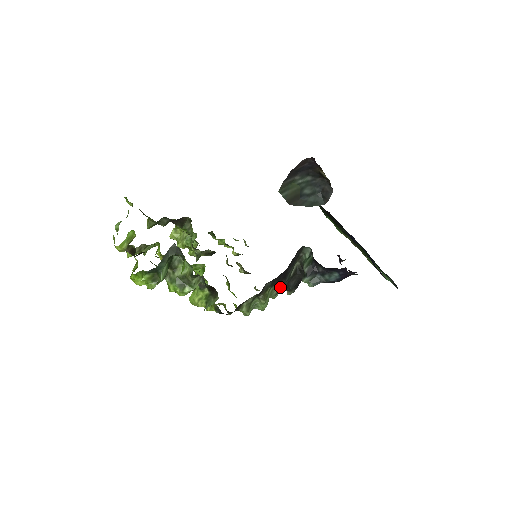
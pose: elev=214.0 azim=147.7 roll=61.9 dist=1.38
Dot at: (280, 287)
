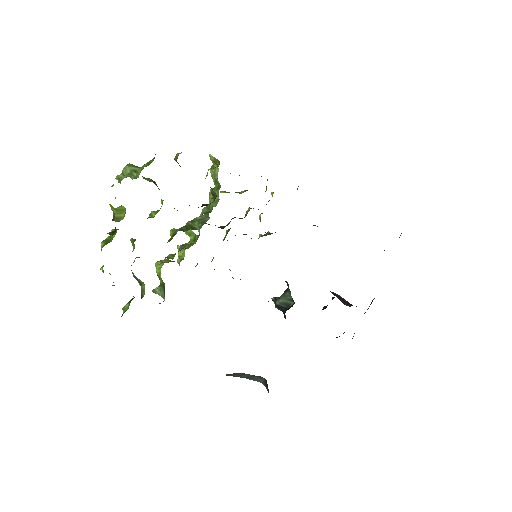
Dot at: occluded
